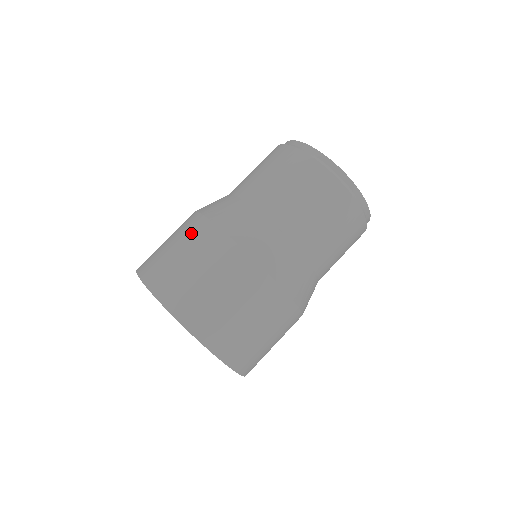
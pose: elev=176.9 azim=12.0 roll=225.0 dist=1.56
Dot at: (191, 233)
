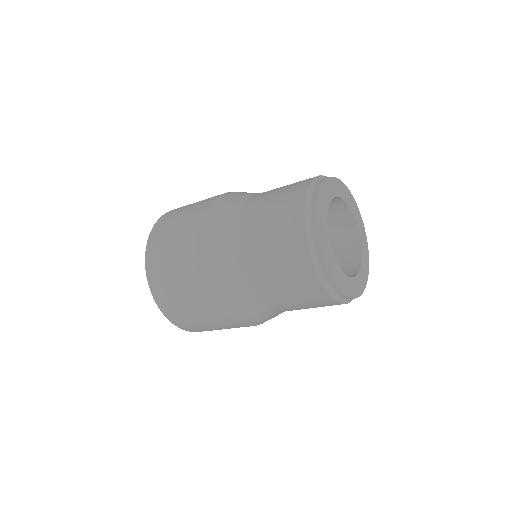
Dot at: (200, 205)
